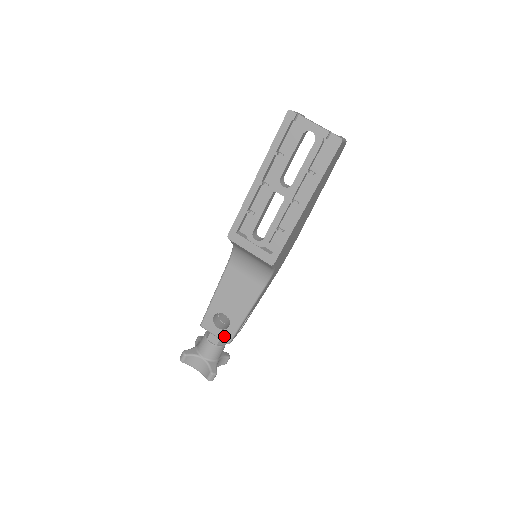
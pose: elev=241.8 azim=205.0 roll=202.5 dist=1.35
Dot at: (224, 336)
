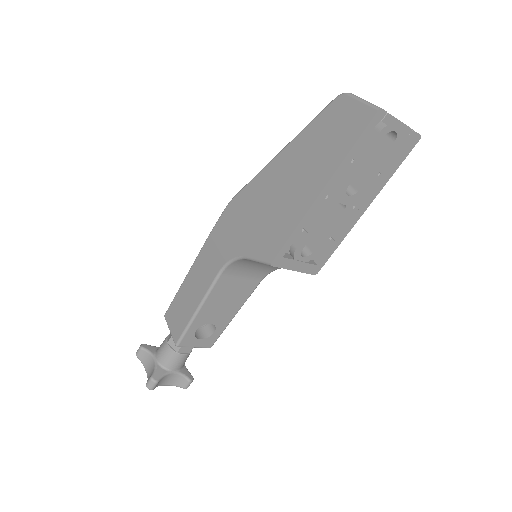
Dot at: (207, 343)
